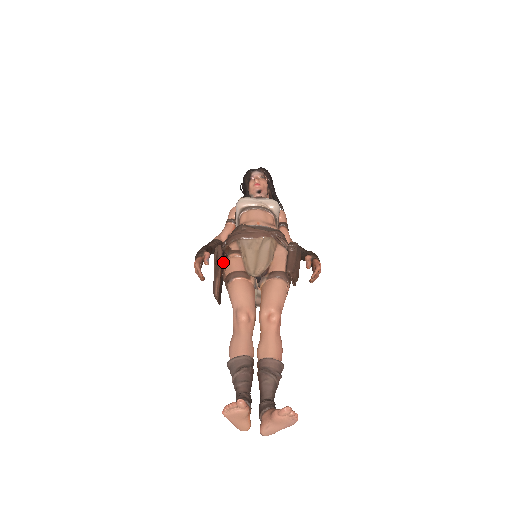
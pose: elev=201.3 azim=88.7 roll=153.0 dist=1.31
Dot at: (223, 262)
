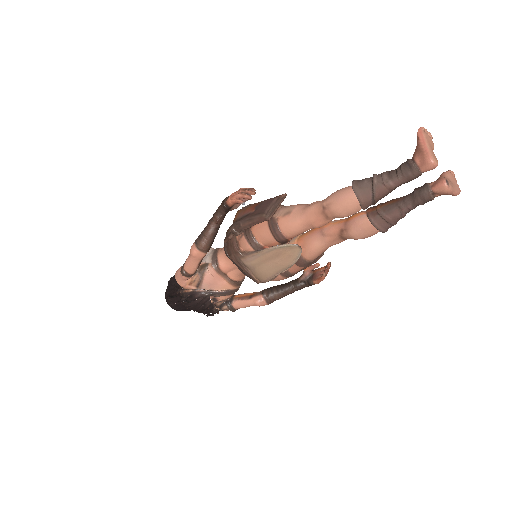
Dot at: occluded
